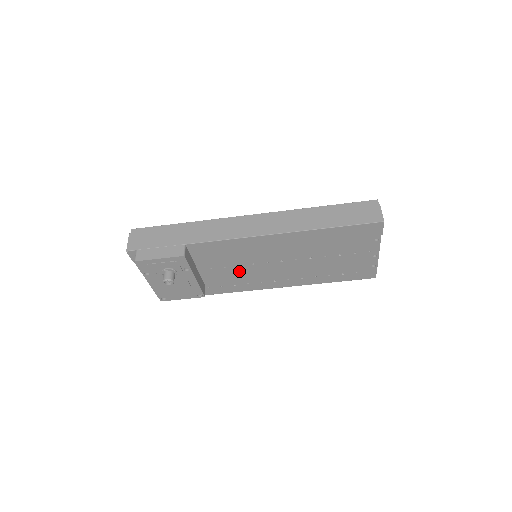
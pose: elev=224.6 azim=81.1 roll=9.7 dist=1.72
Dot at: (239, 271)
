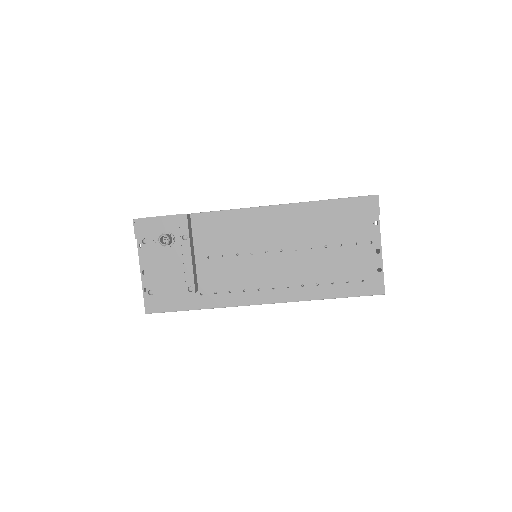
Dot at: (237, 265)
